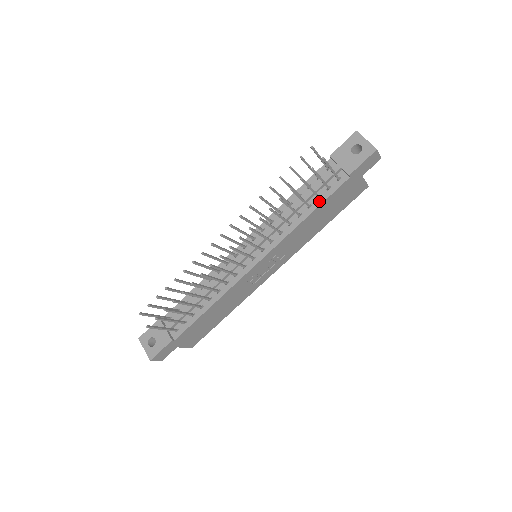
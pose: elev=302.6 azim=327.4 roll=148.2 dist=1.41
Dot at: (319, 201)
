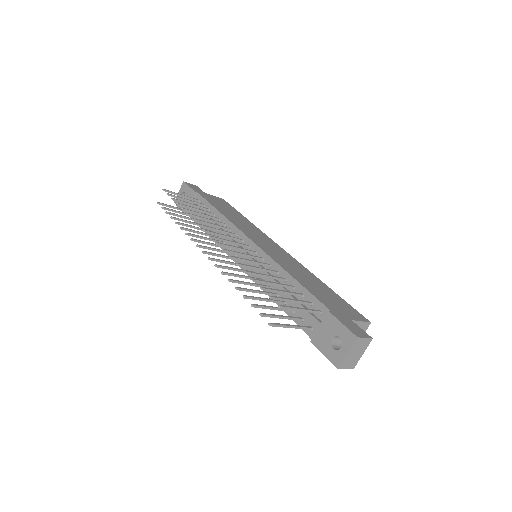
Dot at: (290, 312)
